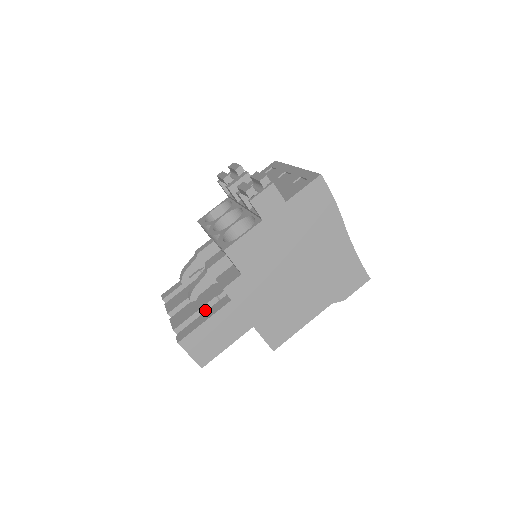
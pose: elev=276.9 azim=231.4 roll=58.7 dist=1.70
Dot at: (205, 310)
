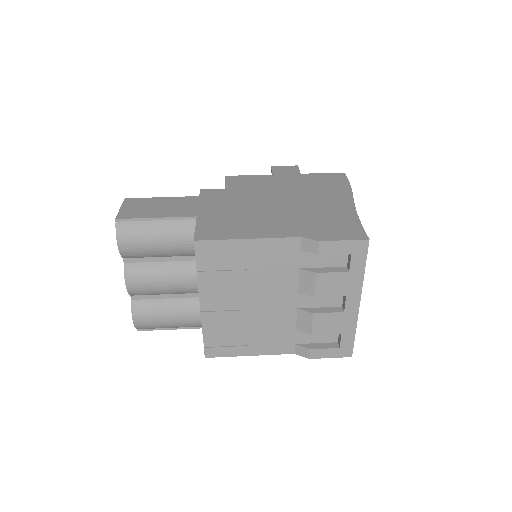
Dot at: occluded
